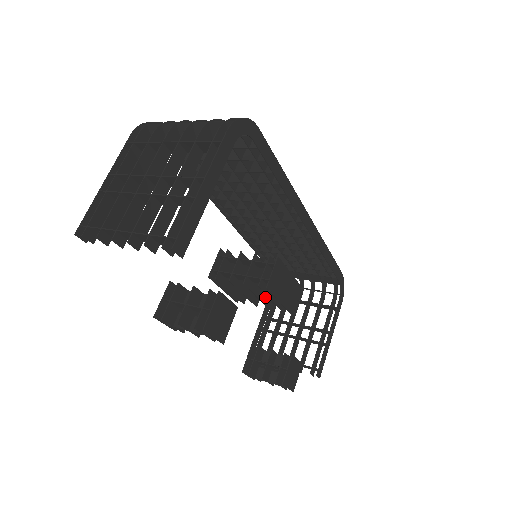
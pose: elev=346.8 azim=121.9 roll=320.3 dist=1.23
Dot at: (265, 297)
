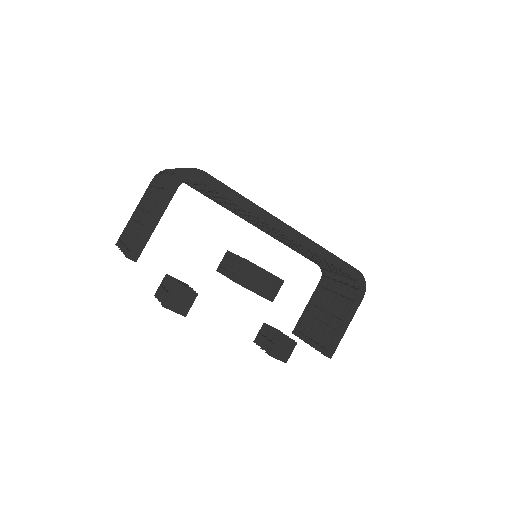
Dot at: occluded
